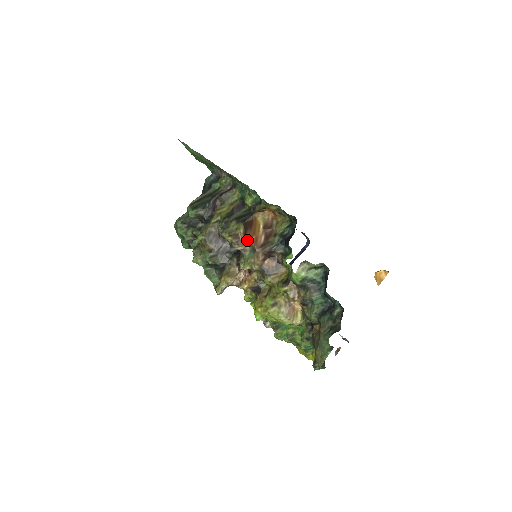
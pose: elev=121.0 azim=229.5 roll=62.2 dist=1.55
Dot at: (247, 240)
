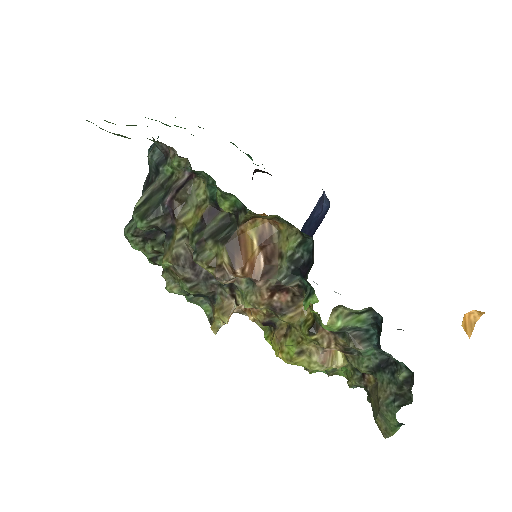
Dot at: (238, 274)
